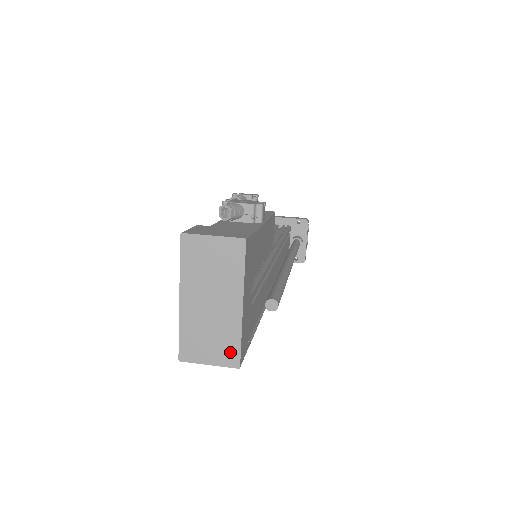
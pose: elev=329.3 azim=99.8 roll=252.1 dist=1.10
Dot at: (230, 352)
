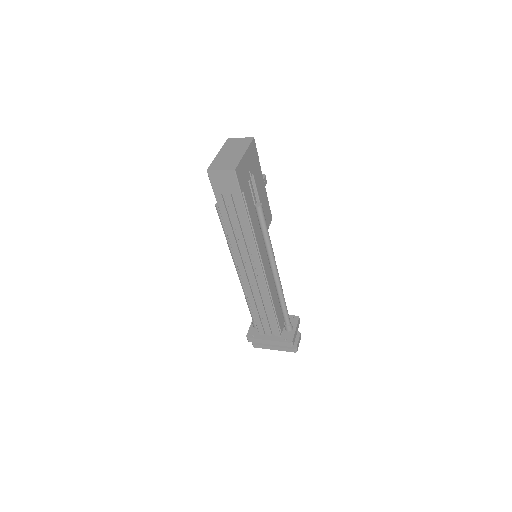
Dot at: (233, 165)
